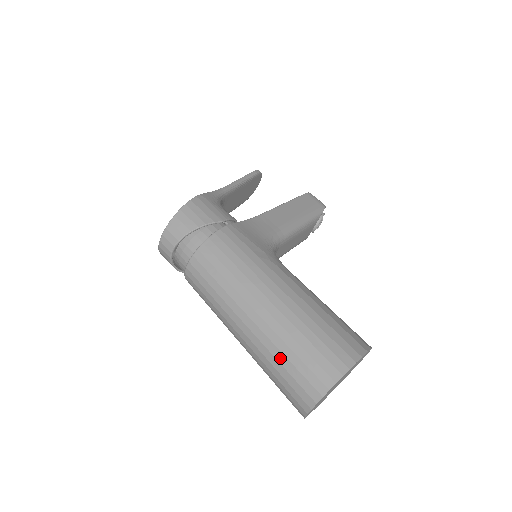
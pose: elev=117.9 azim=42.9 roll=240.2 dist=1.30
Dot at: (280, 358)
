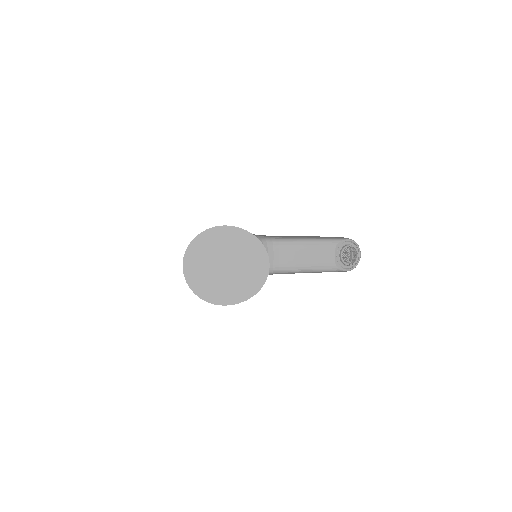
Dot at: occluded
